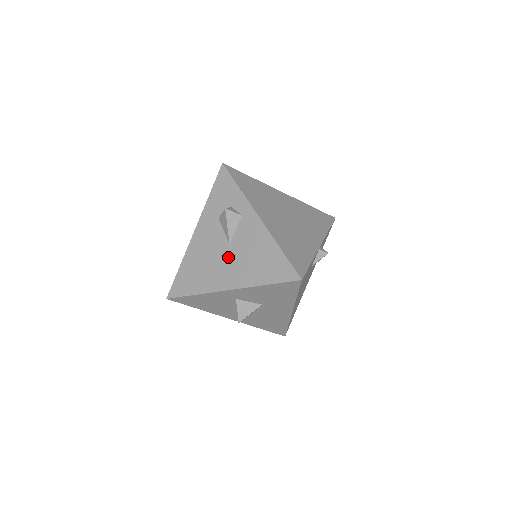
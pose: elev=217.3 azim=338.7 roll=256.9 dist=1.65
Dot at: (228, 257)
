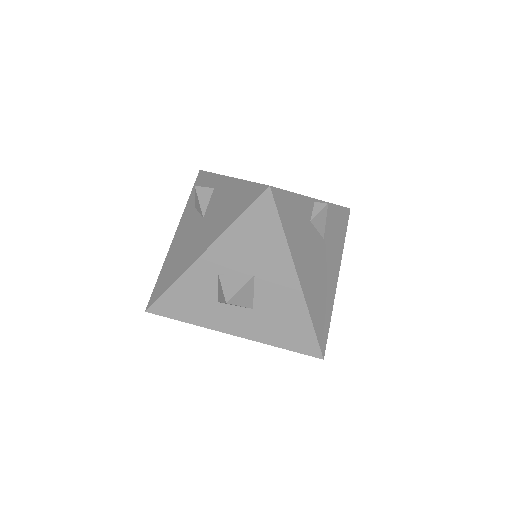
Dot at: (202, 228)
